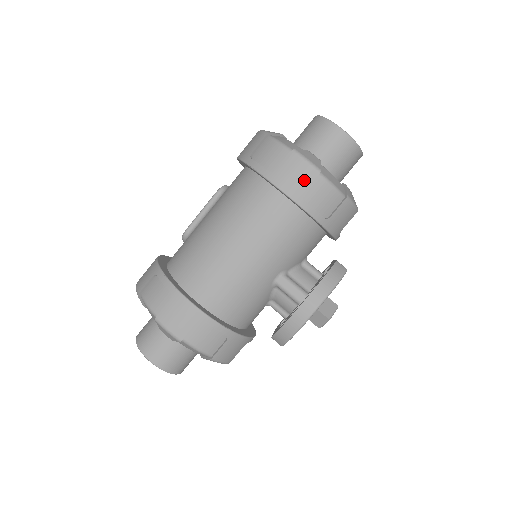
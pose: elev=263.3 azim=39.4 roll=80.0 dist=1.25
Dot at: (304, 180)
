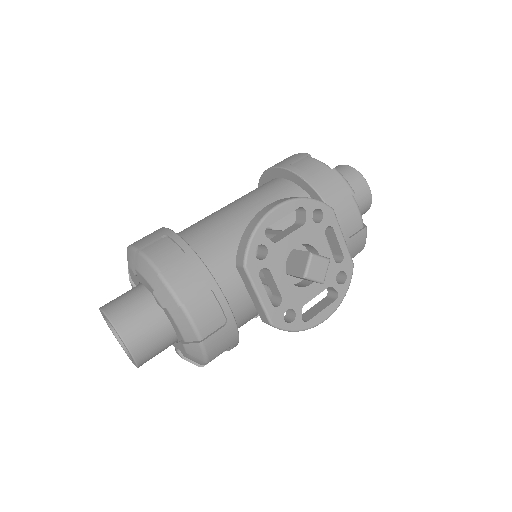
Dot at: (294, 159)
